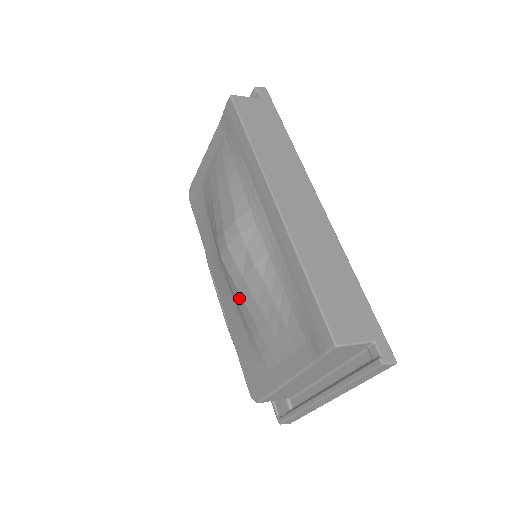
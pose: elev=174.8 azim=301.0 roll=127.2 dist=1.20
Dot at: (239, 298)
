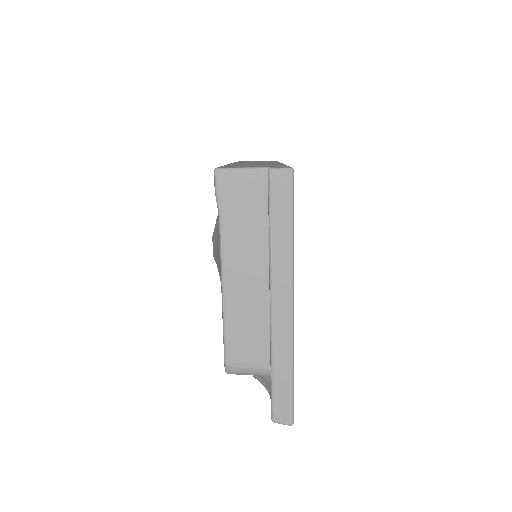
Dot at: occluded
